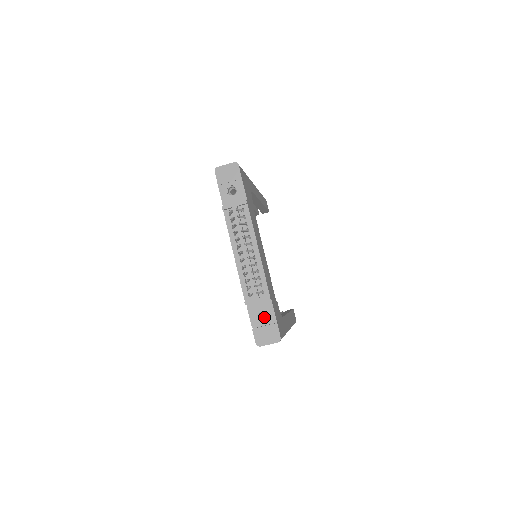
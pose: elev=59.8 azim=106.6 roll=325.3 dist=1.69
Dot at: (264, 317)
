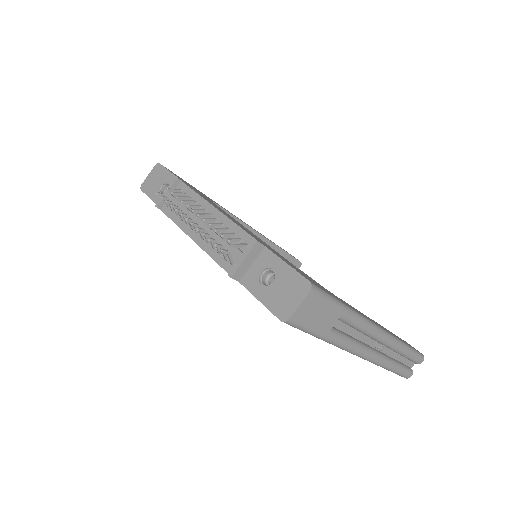
Dot at: occluded
